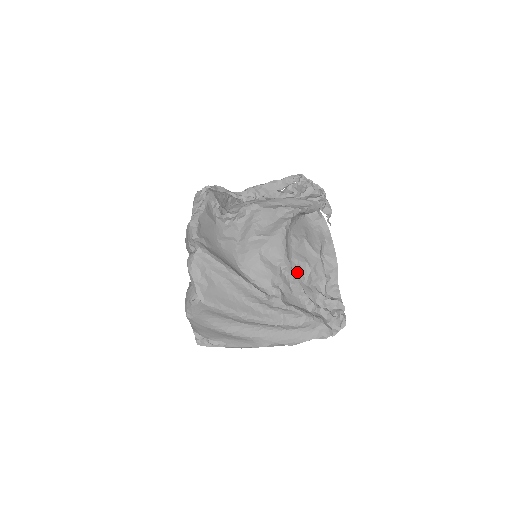
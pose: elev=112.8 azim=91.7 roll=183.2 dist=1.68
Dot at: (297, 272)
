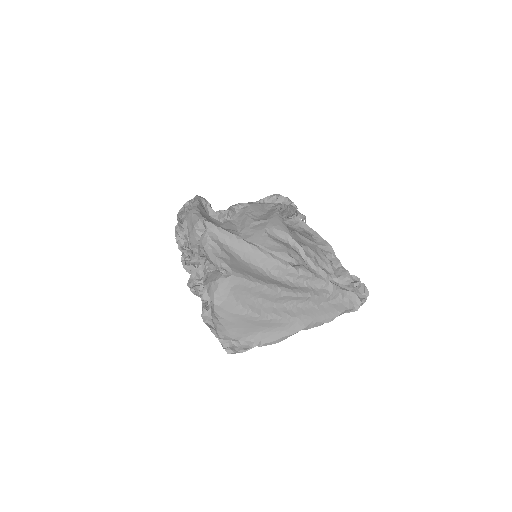
Dot at: occluded
